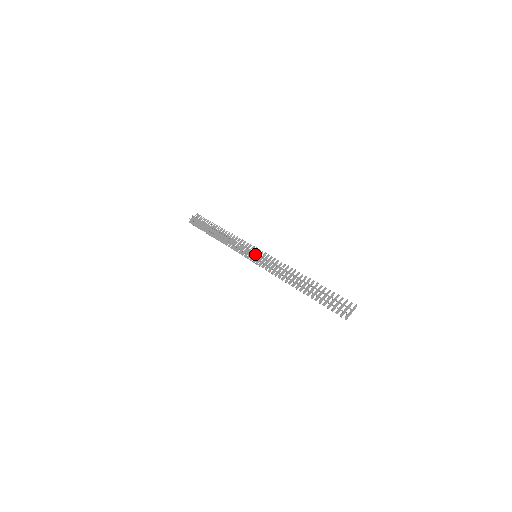
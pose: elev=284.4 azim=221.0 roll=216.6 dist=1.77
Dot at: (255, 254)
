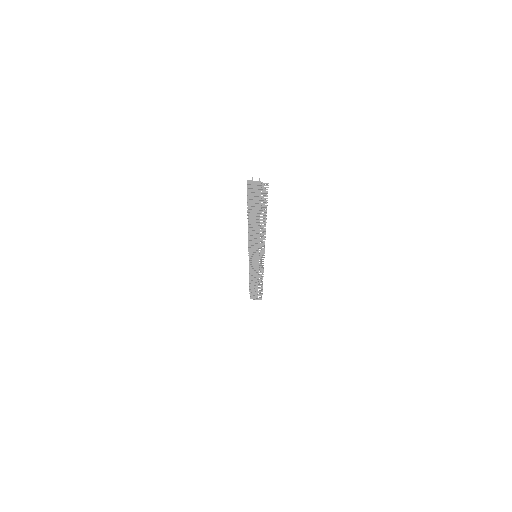
Dot at: (257, 257)
